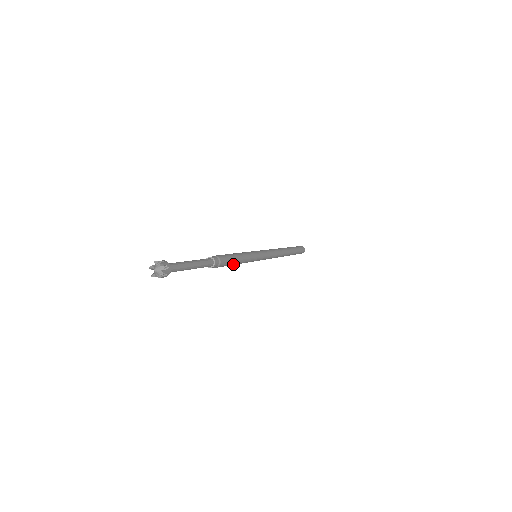
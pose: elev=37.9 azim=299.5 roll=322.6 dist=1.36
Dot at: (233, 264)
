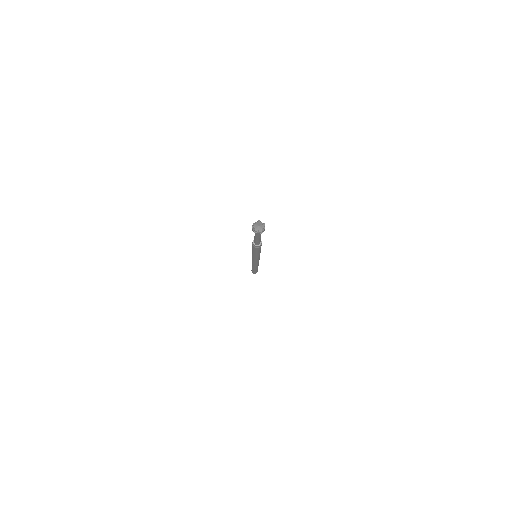
Dot at: (257, 252)
